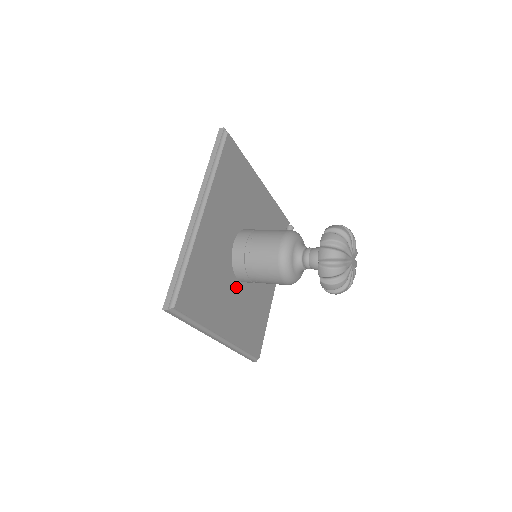
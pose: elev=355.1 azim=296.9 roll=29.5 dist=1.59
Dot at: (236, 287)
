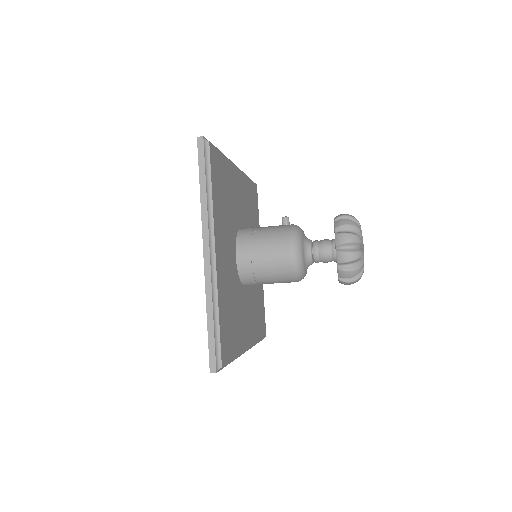
Dot at: (245, 294)
